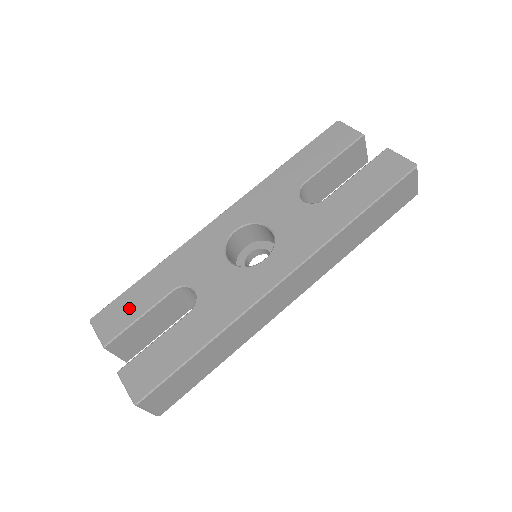
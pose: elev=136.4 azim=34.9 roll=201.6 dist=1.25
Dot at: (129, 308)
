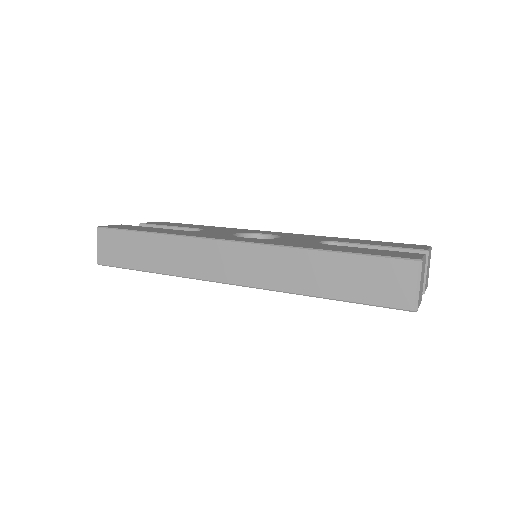
Dot at: (174, 224)
